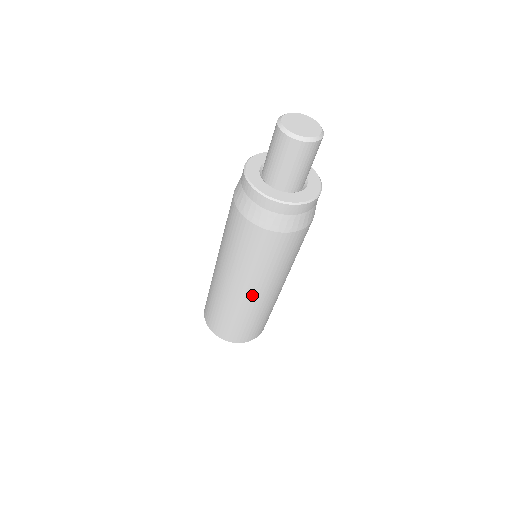
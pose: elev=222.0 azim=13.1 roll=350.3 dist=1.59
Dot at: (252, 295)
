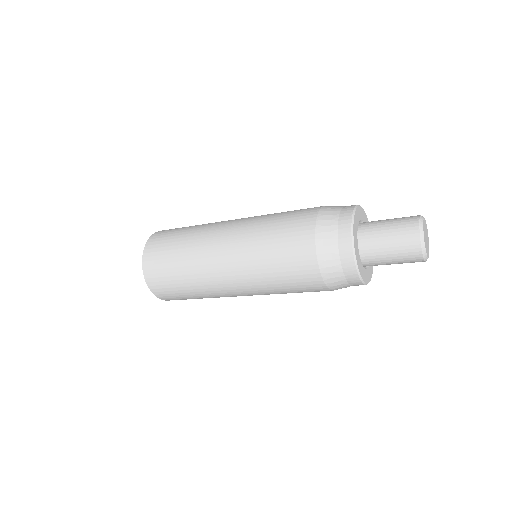
Dot at: (229, 285)
